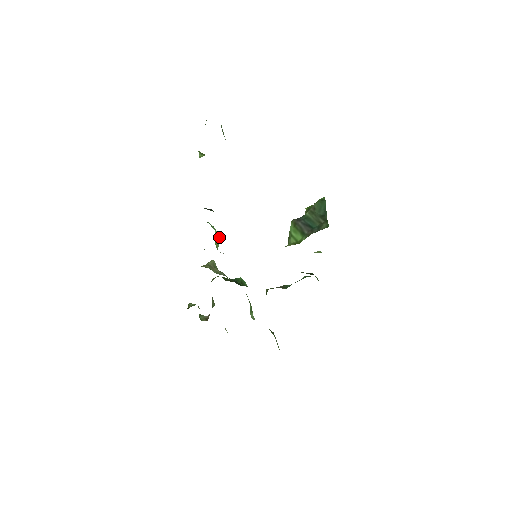
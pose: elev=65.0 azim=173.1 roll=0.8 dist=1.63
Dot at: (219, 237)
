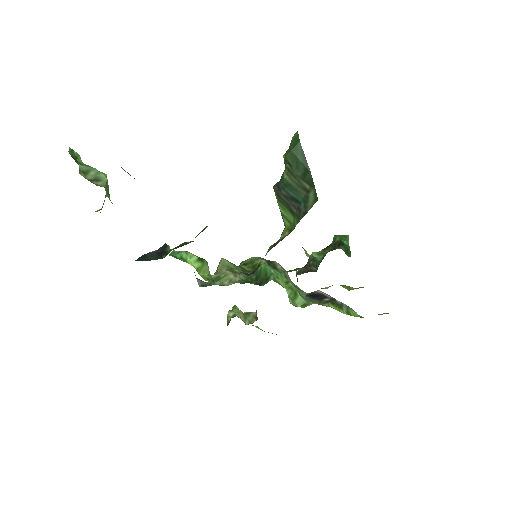
Dot at: (201, 259)
